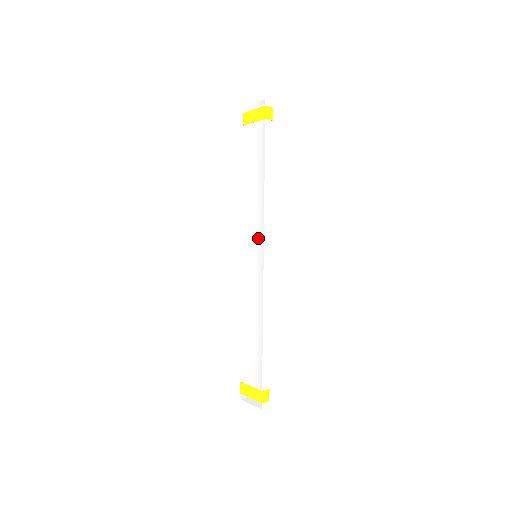
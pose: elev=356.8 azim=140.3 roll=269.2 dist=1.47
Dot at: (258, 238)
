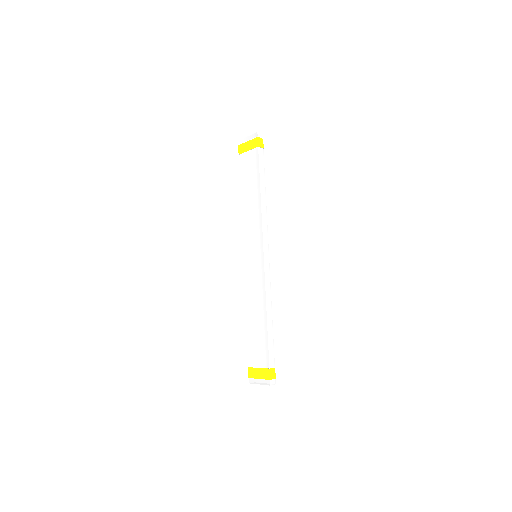
Dot at: (258, 240)
